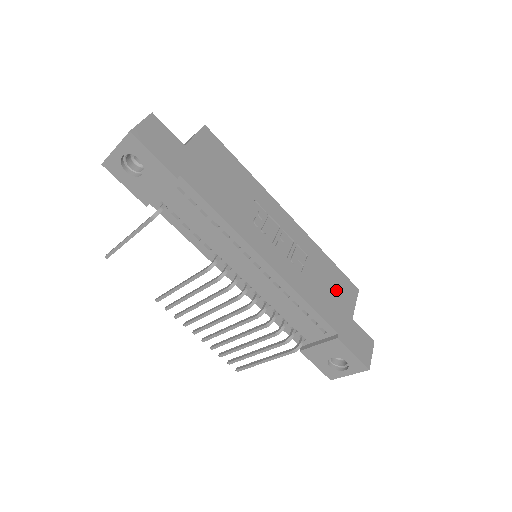
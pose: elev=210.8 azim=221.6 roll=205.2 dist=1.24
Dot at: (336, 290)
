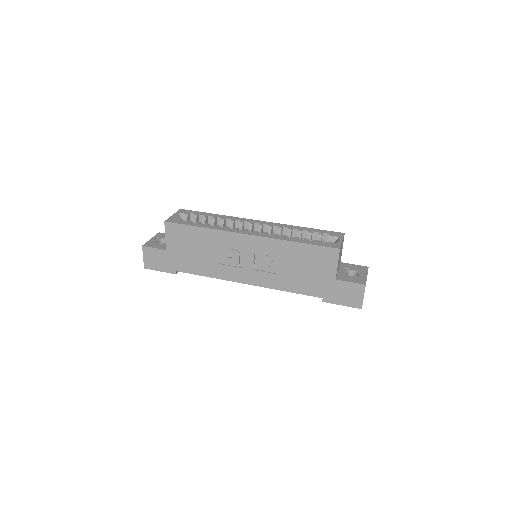
Dot at: (313, 266)
